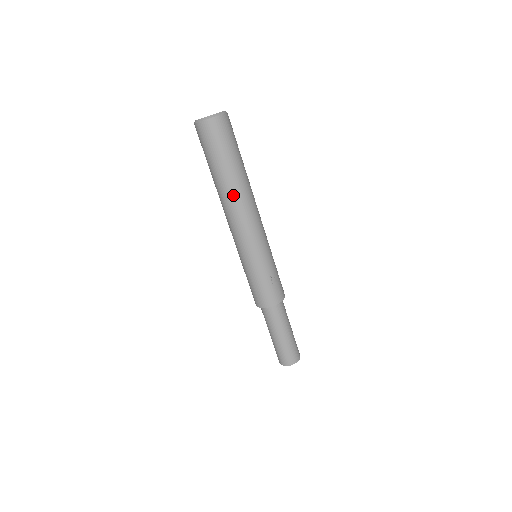
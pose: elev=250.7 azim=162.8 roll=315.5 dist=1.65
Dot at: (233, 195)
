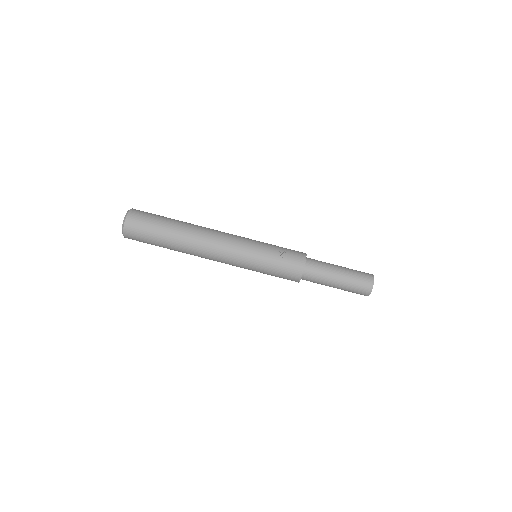
Dot at: (190, 244)
